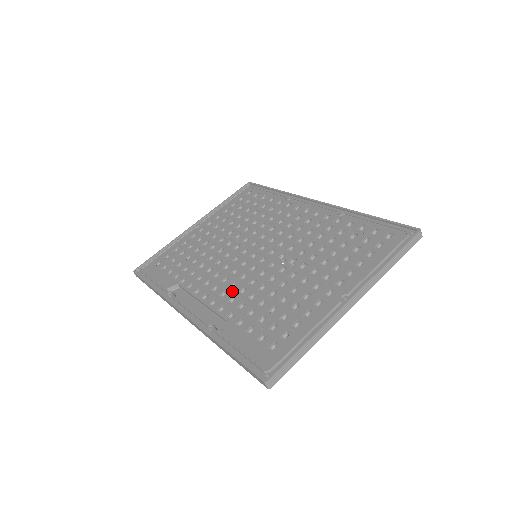
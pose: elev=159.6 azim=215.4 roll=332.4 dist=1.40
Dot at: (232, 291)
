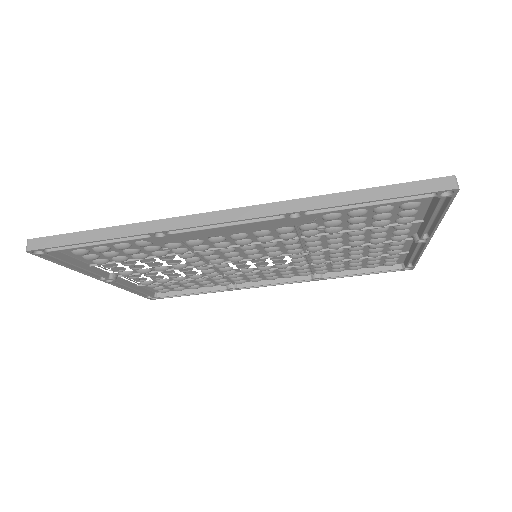
Dot at: (272, 231)
